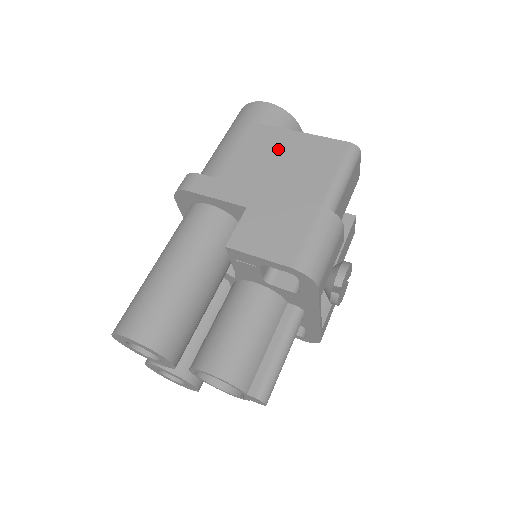
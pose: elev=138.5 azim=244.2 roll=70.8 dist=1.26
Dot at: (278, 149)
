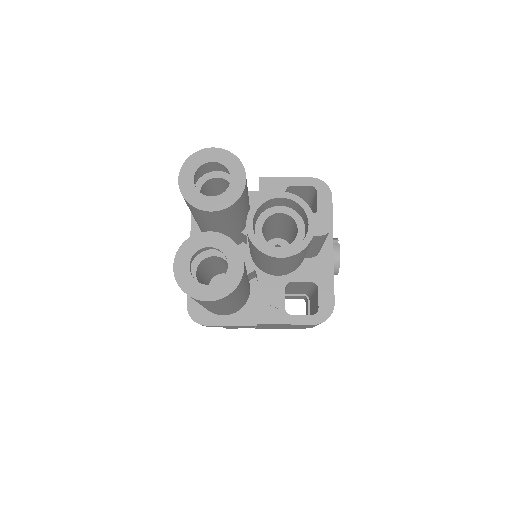
Dot at: occluded
